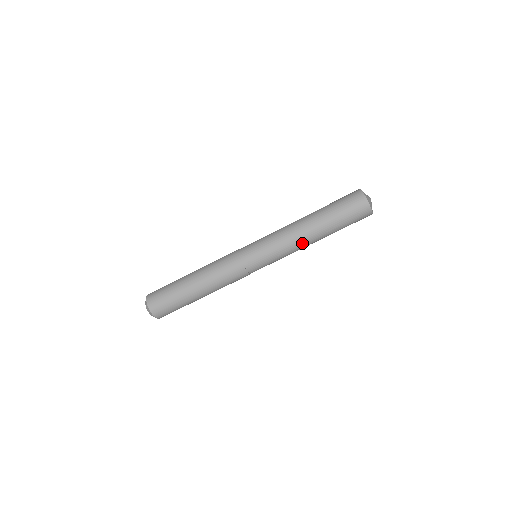
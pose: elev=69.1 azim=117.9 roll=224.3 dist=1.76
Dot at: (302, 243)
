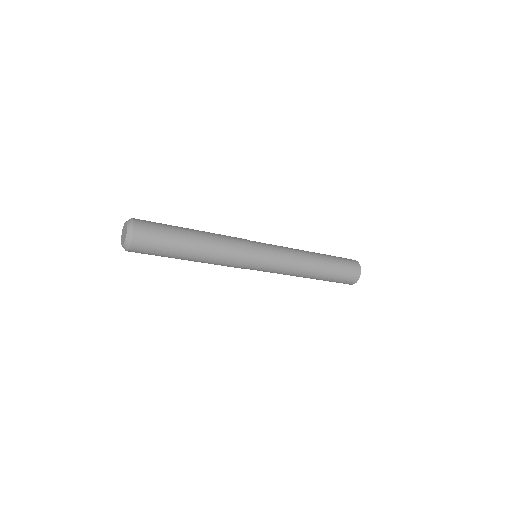
Dot at: occluded
